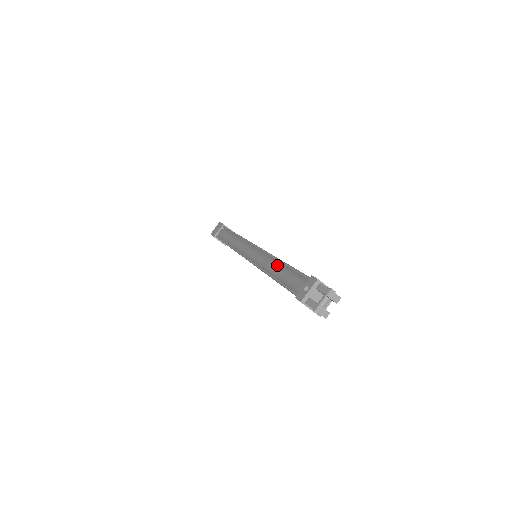
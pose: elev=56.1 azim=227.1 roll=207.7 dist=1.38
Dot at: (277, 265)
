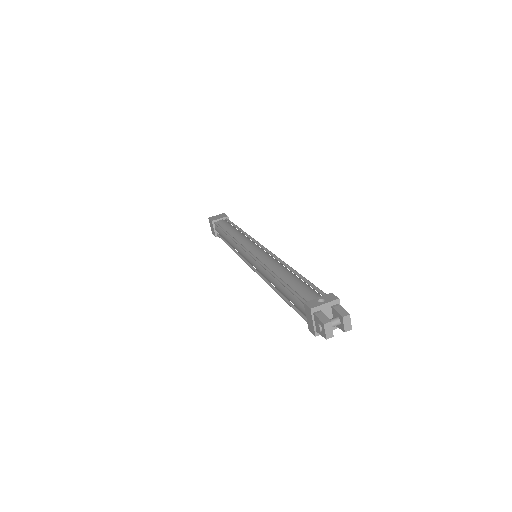
Dot at: (287, 270)
